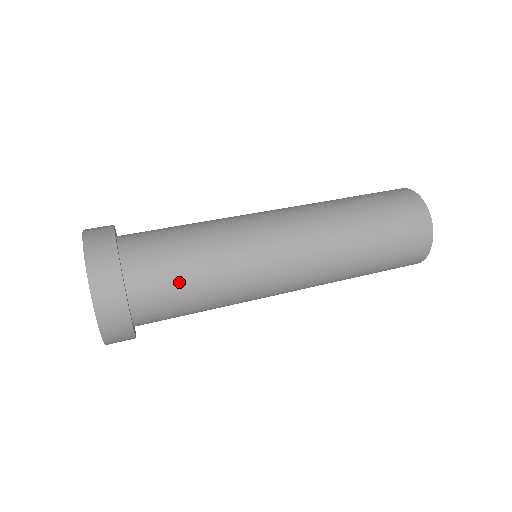
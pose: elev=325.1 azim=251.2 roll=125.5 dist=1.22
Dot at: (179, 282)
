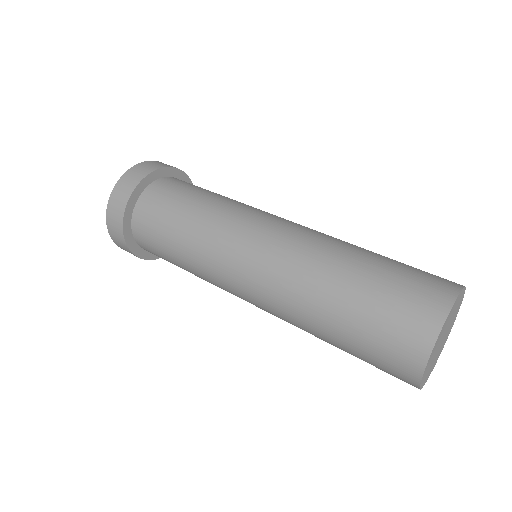
Dot at: (173, 207)
